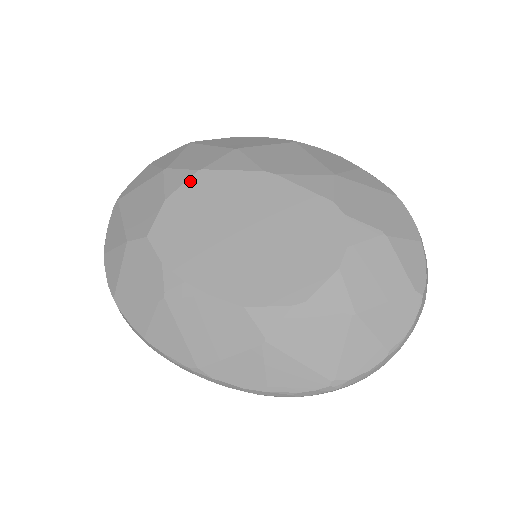
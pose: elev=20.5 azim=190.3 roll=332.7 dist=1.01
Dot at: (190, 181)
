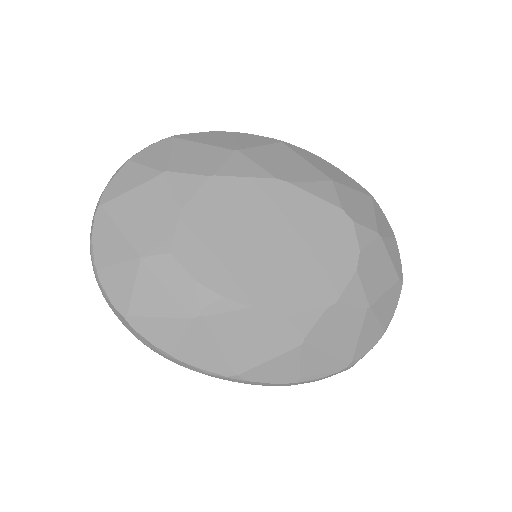
Dot at: (204, 189)
